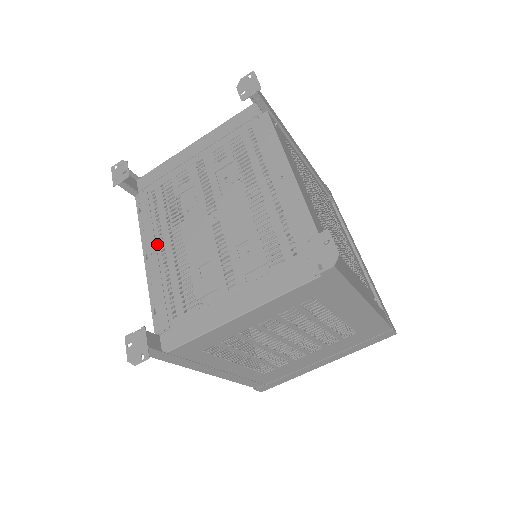
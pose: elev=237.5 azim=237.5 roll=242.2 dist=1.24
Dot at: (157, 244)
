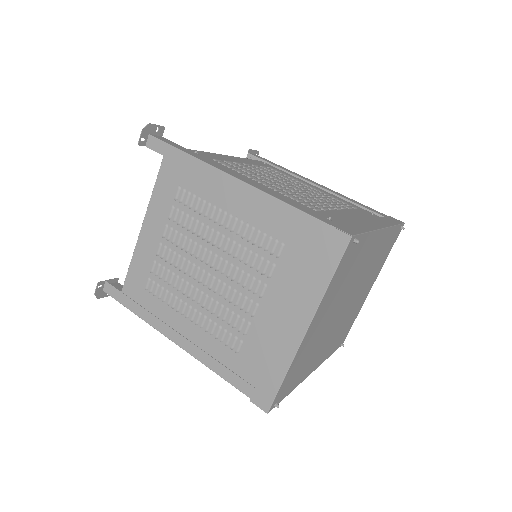
Dot at: occluded
